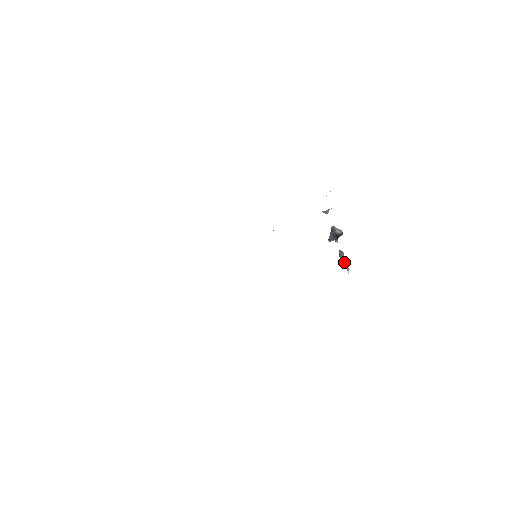
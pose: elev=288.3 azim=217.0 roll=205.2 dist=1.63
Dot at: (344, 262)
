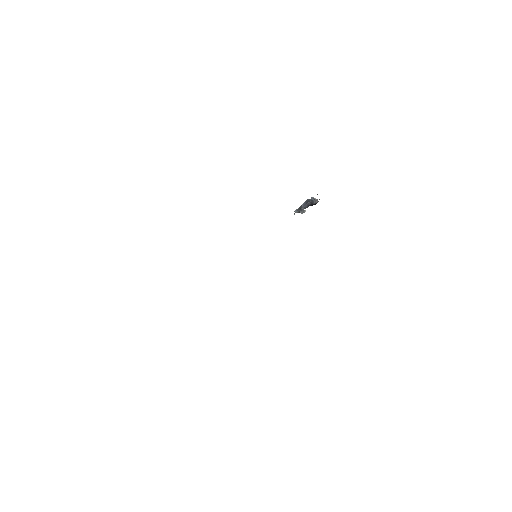
Dot at: occluded
